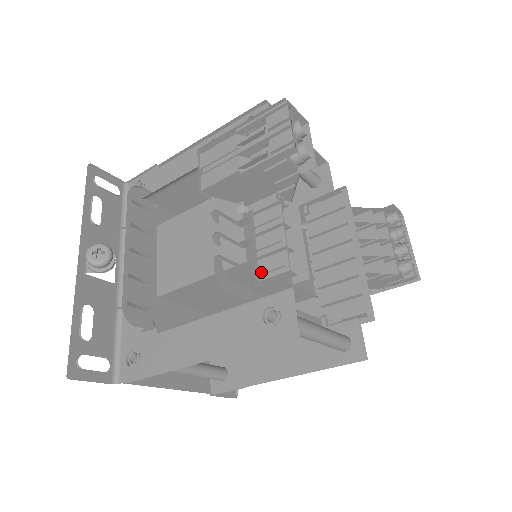
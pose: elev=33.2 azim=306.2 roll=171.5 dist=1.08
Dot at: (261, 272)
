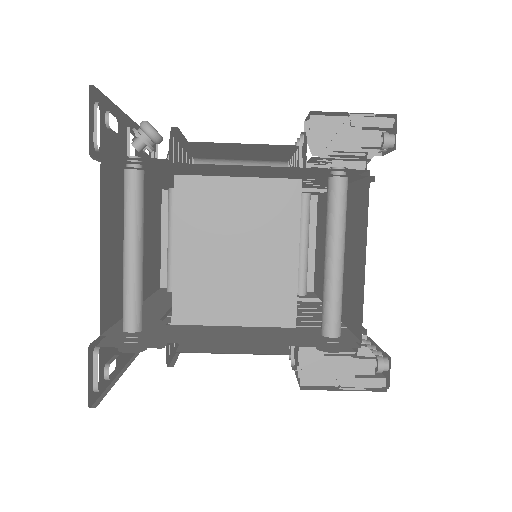
Dot at: (334, 161)
